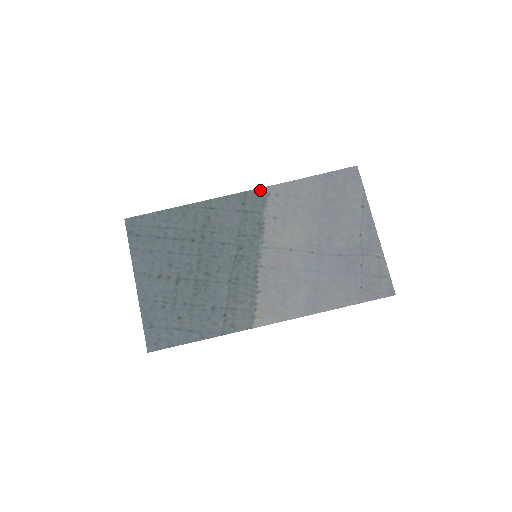
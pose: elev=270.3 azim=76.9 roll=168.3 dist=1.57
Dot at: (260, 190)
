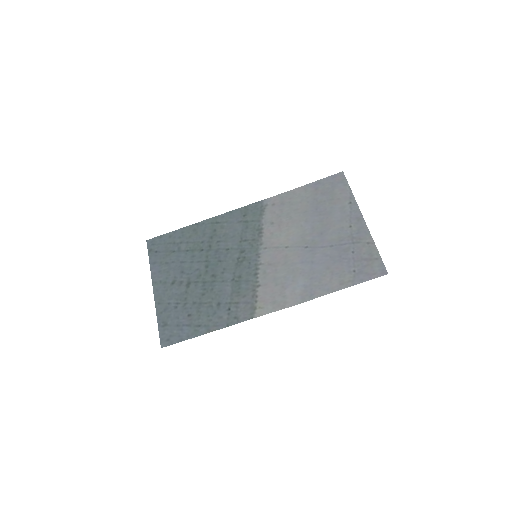
Dot at: (258, 203)
